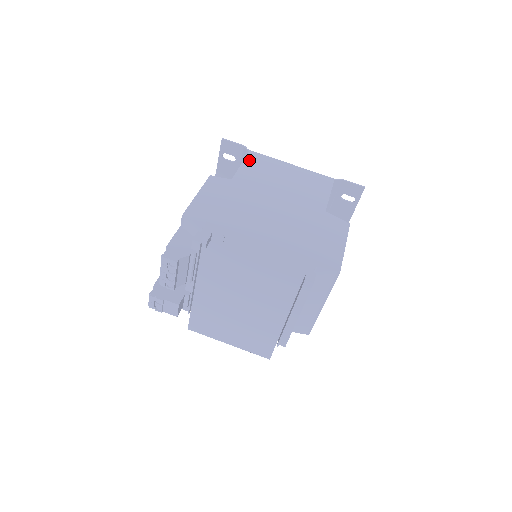
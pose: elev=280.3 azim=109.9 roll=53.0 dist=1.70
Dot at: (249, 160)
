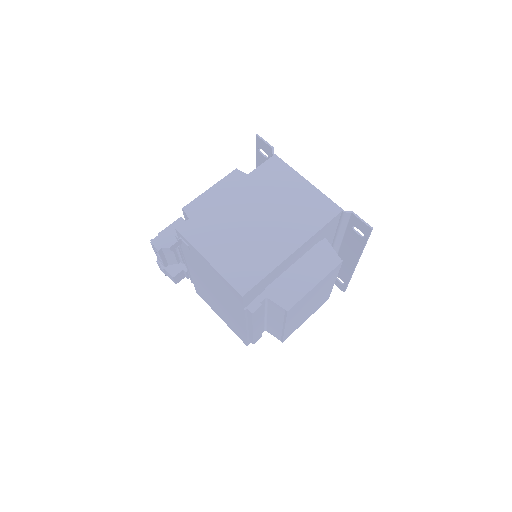
Dot at: (265, 167)
